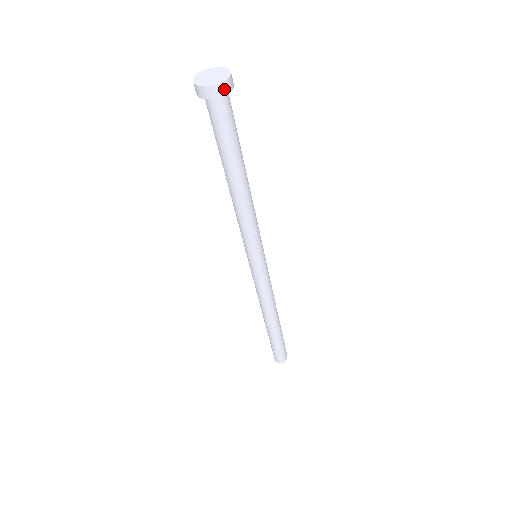
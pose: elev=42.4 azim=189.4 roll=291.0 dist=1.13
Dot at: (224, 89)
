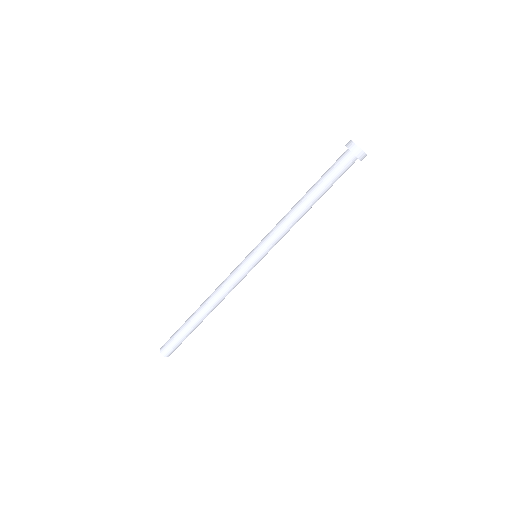
Dot at: (359, 154)
